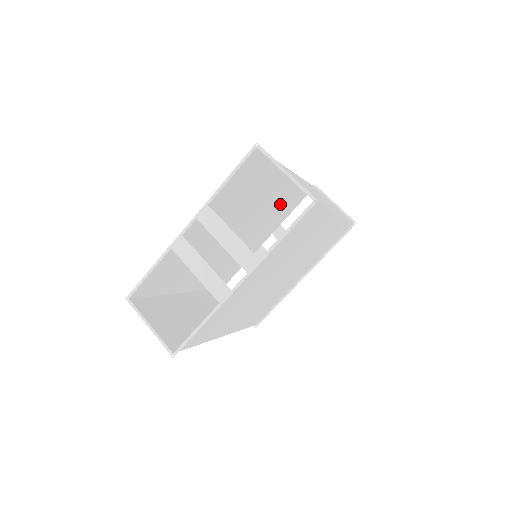
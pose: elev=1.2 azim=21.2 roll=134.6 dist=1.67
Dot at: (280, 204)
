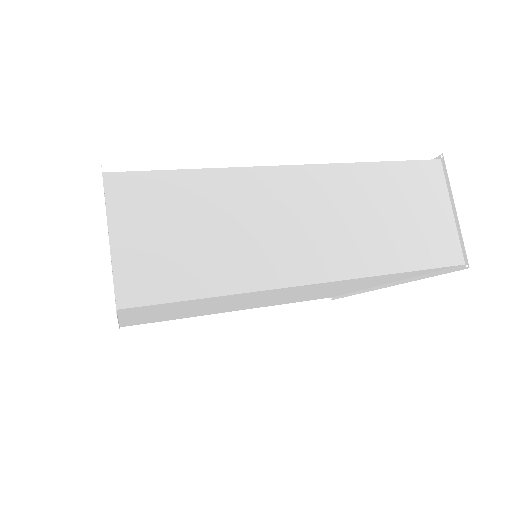
Dot at: occluded
